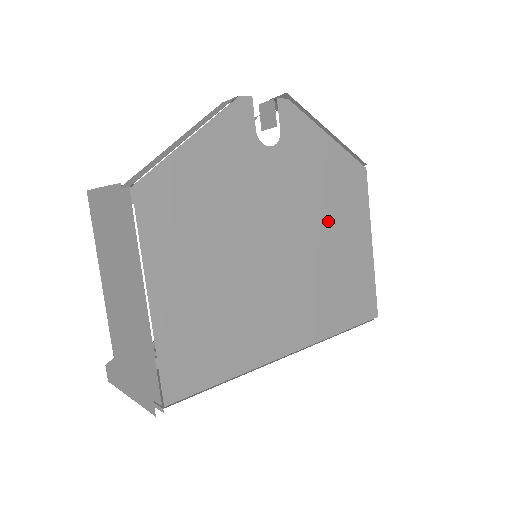
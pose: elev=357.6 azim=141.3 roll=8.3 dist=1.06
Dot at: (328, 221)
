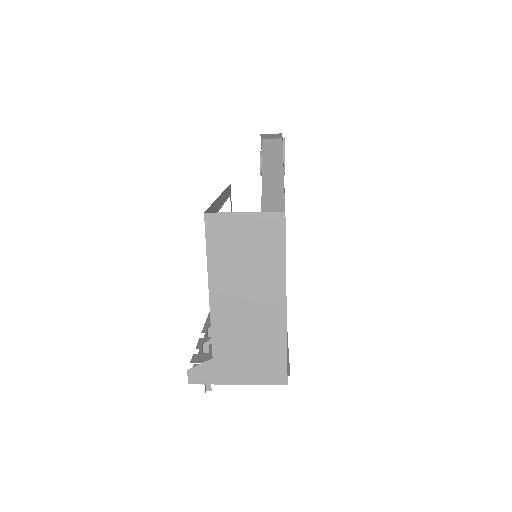
Dot at: occluded
